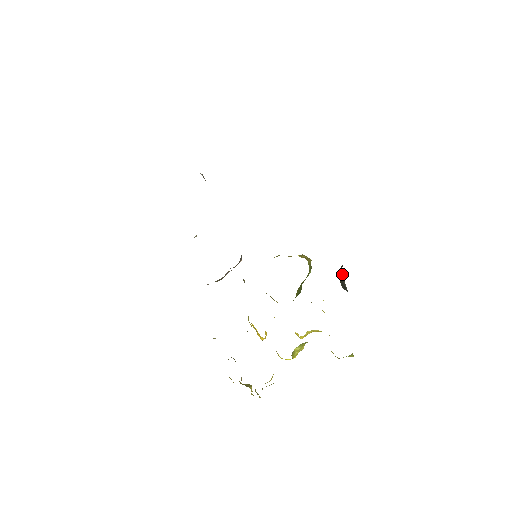
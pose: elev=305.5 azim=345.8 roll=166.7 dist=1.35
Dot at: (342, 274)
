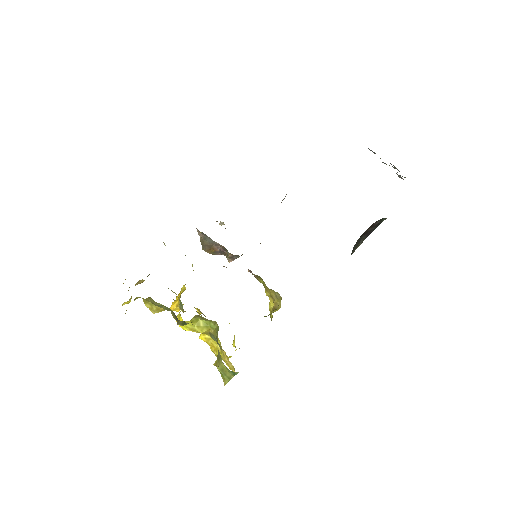
Dot at: occluded
